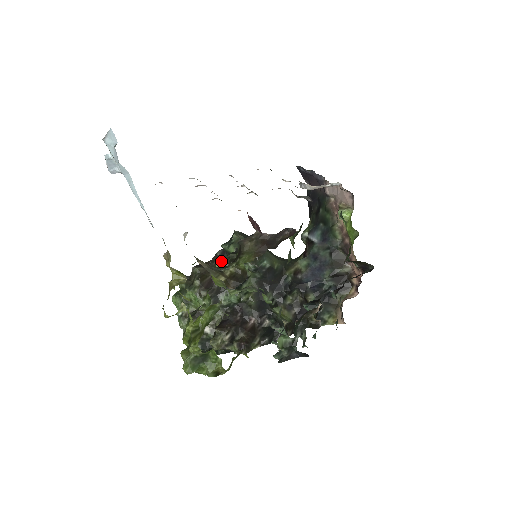
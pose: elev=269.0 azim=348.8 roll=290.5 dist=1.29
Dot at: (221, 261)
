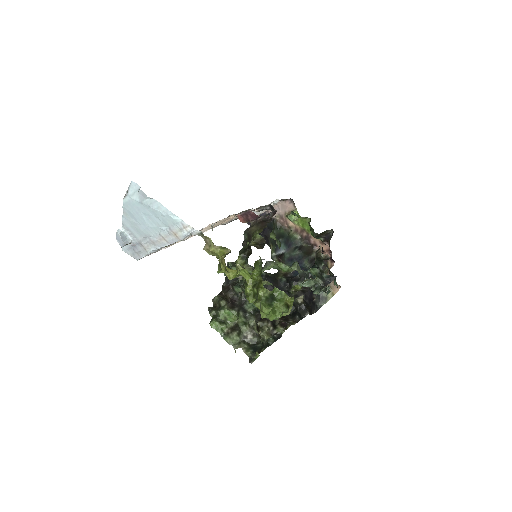
Dot at: occluded
